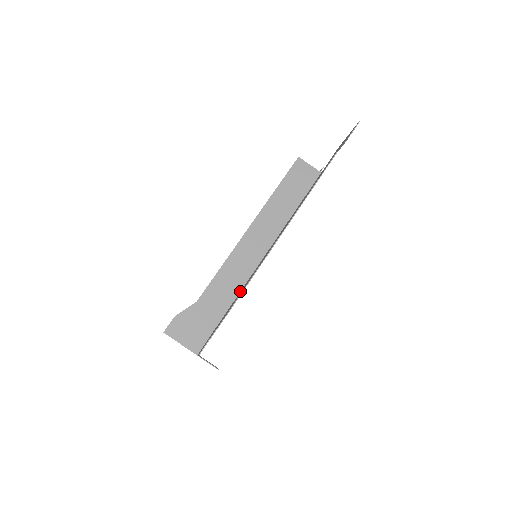
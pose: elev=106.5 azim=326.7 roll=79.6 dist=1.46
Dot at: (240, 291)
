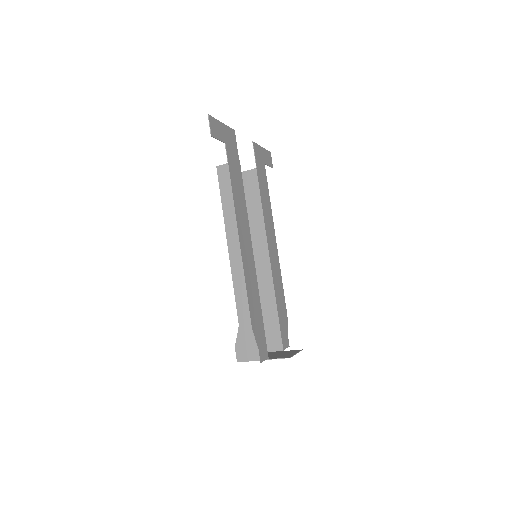
Dot at: (258, 294)
